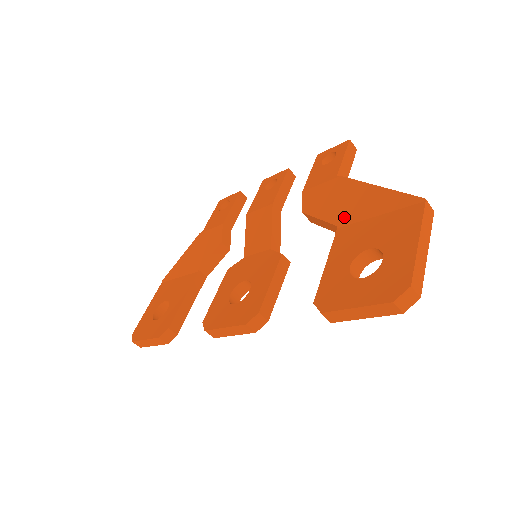
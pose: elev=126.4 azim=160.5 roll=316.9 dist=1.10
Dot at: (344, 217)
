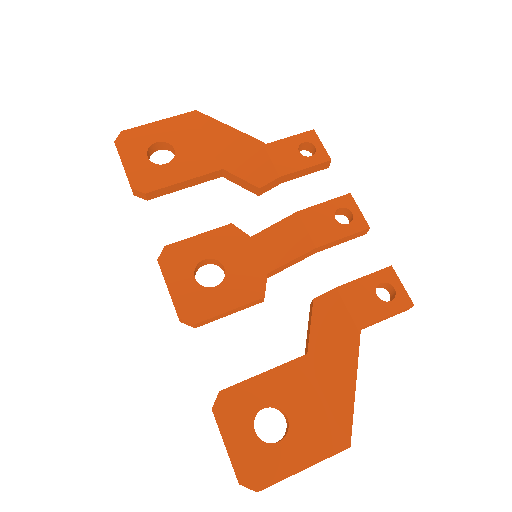
Dot at: (318, 359)
